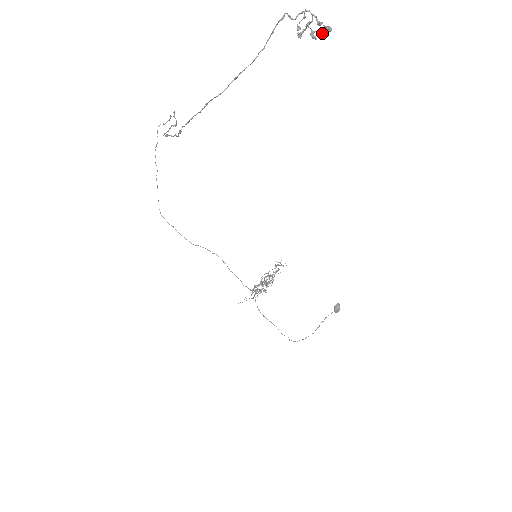
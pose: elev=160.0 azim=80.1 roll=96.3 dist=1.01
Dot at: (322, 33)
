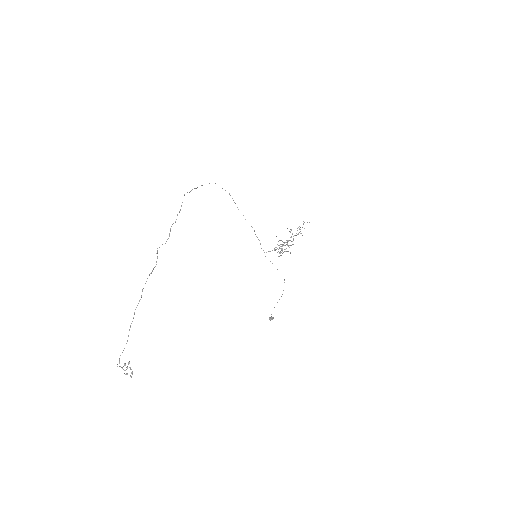
Dot at: (132, 372)
